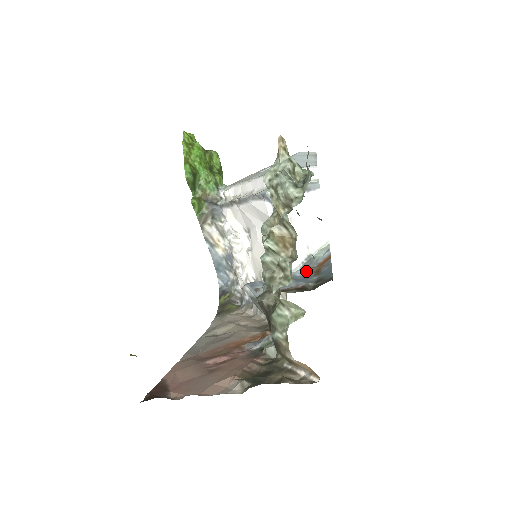
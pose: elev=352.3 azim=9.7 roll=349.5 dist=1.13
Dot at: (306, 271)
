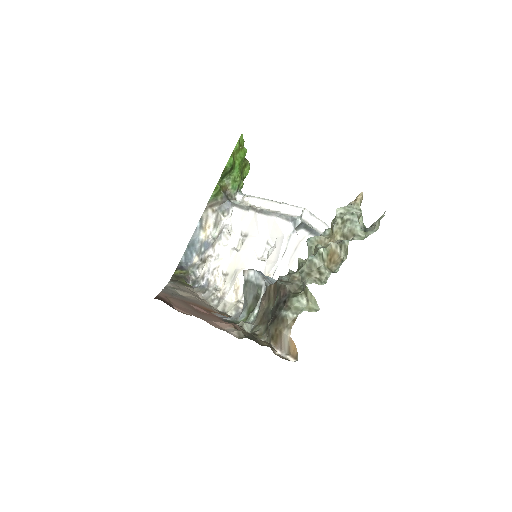
Dot at: occluded
